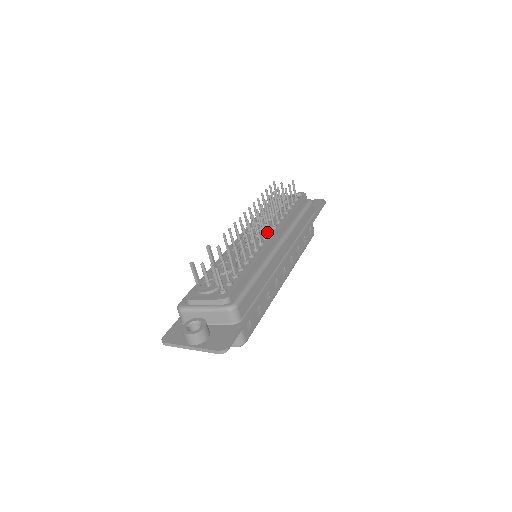
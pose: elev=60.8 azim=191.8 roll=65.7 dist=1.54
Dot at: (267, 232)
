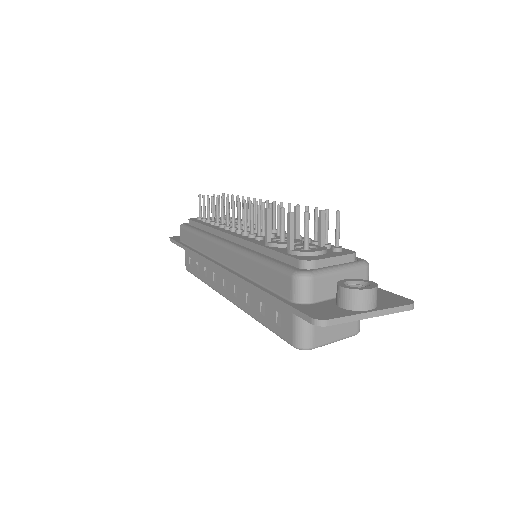
Dot at: (261, 226)
